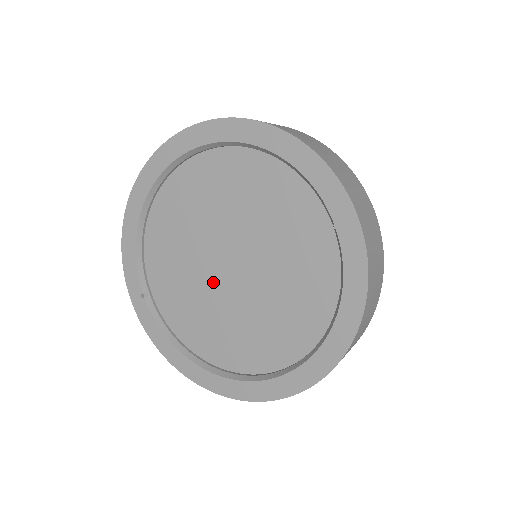
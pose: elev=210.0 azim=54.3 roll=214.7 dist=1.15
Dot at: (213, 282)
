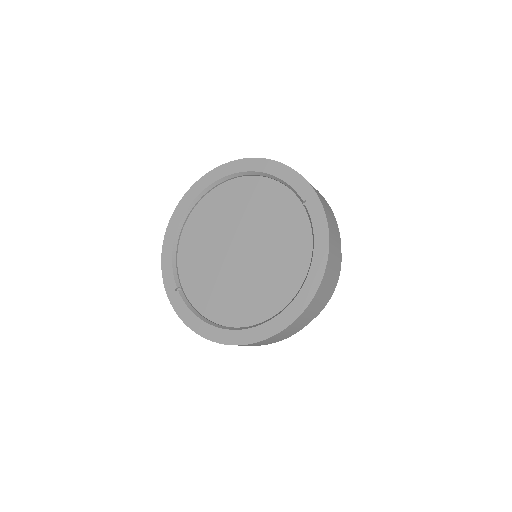
Dot at: (228, 265)
